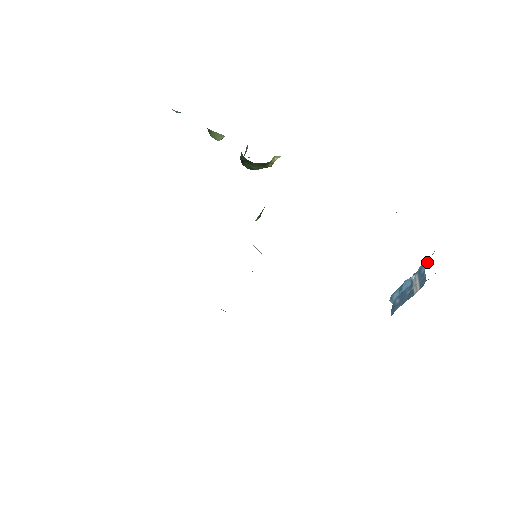
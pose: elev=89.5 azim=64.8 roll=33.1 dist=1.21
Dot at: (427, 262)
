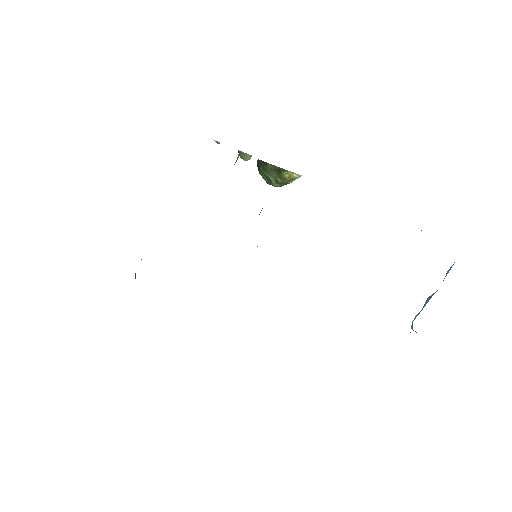
Dot at: (451, 267)
